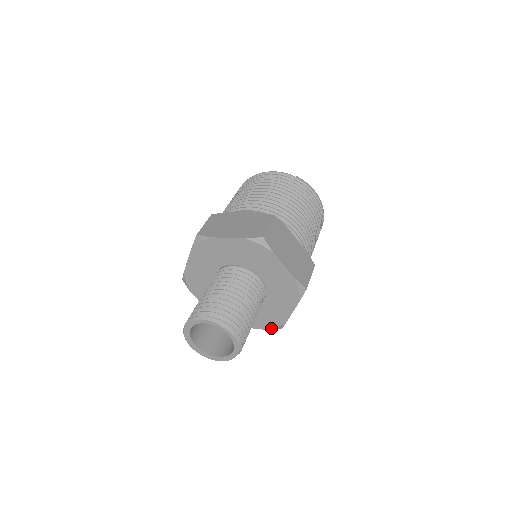
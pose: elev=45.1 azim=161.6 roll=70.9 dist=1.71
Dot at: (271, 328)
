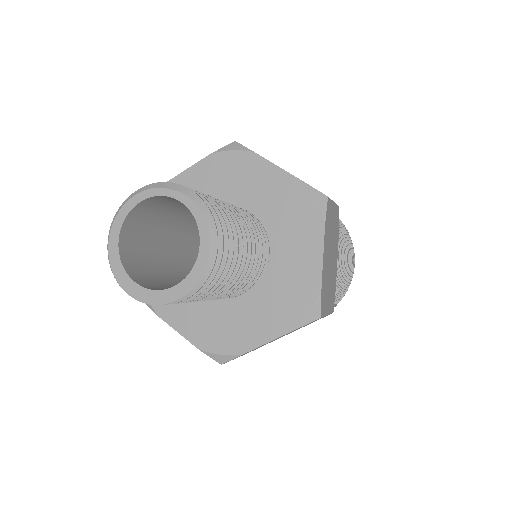
Dot at: (301, 320)
